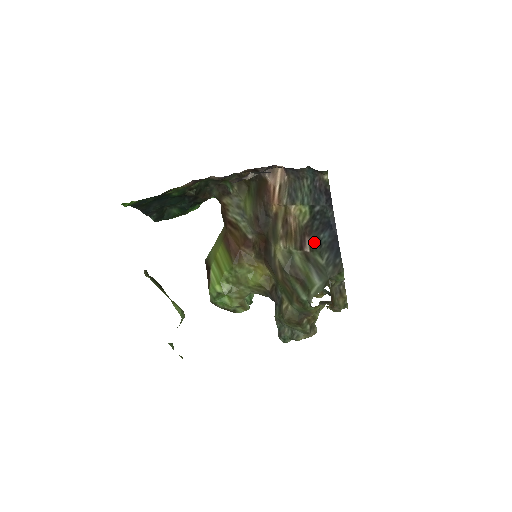
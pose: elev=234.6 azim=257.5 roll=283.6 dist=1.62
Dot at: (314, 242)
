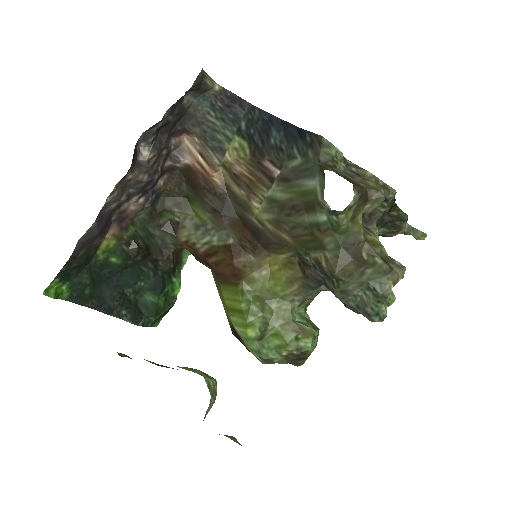
Dot at: (273, 156)
